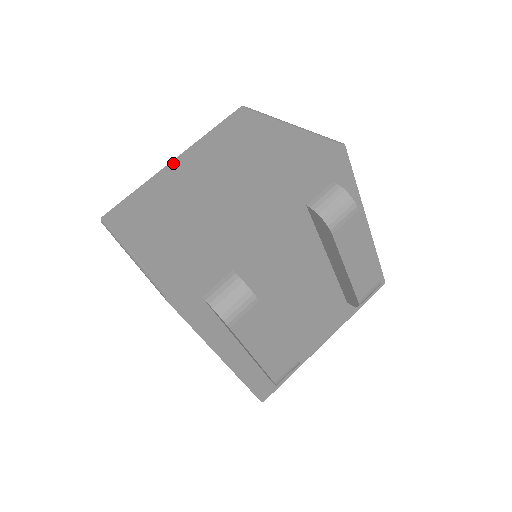
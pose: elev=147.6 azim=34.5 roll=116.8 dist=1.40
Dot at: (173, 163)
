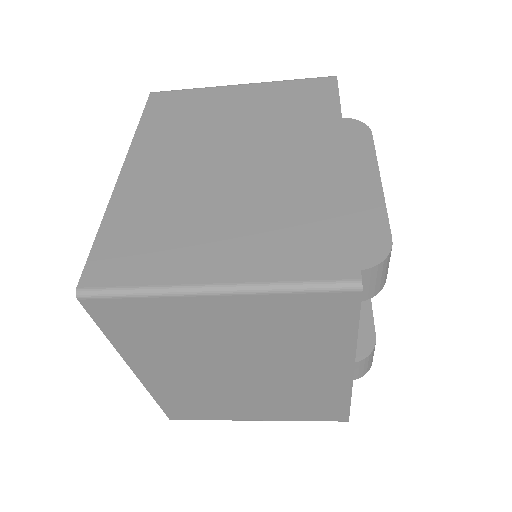
Dot at: occluded
